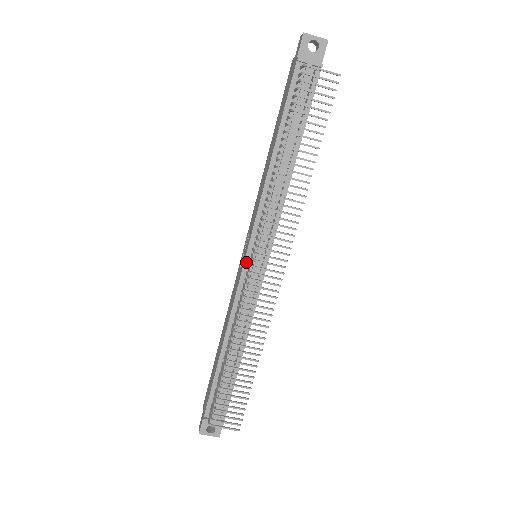
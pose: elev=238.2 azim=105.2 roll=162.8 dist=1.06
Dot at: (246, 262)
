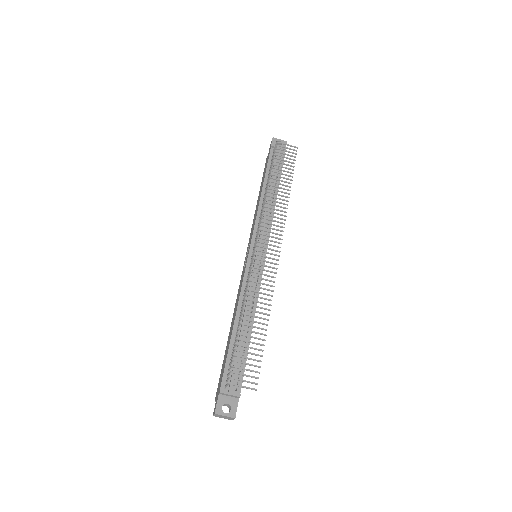
Dot at: (250, 253)
